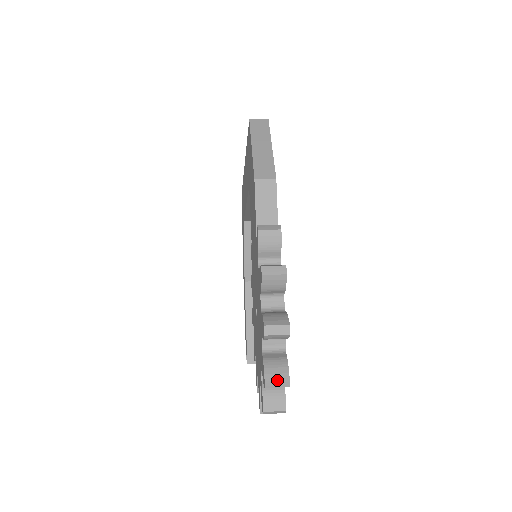
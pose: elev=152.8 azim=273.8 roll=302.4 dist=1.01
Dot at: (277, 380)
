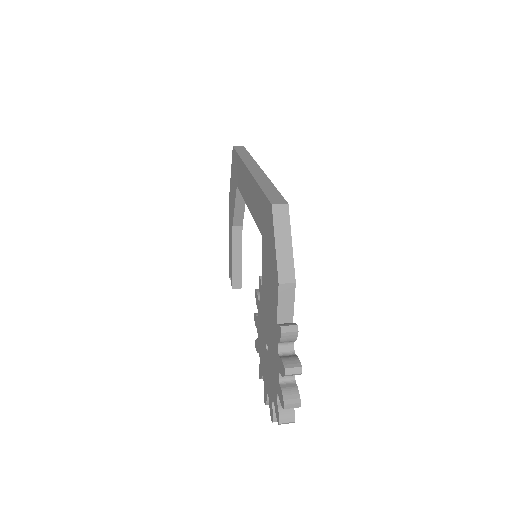
Dot at: (287, 423)
